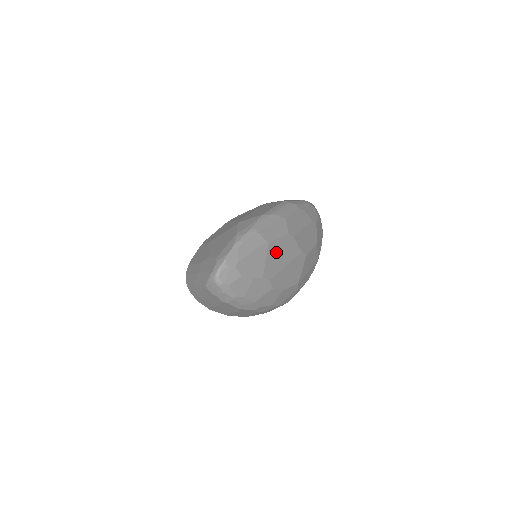
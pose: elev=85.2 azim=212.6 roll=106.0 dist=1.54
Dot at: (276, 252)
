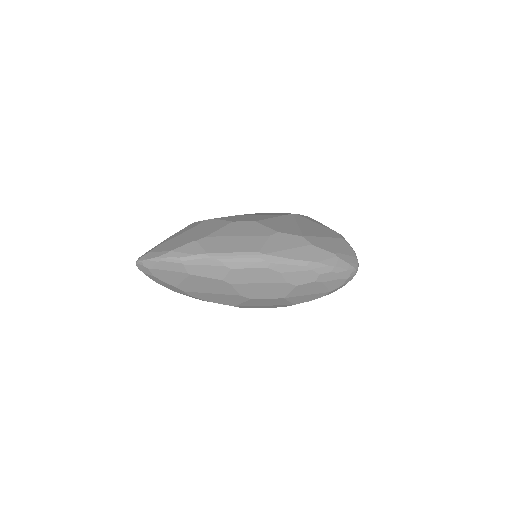
Dot at: (199, 282)
